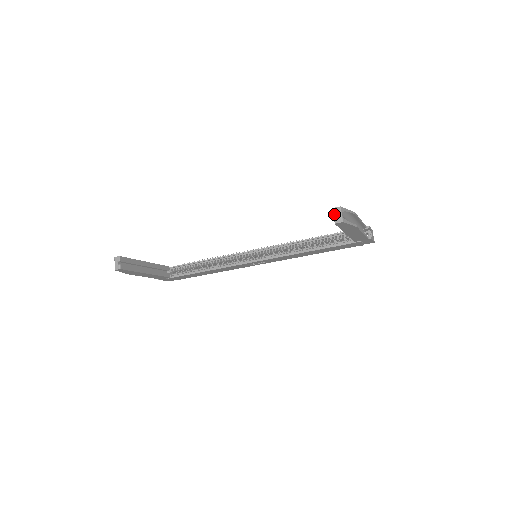
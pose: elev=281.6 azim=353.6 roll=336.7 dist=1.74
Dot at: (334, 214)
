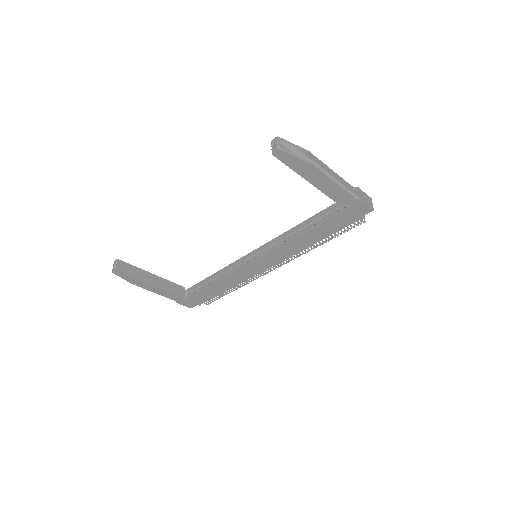
Dot at: (272, 146)
